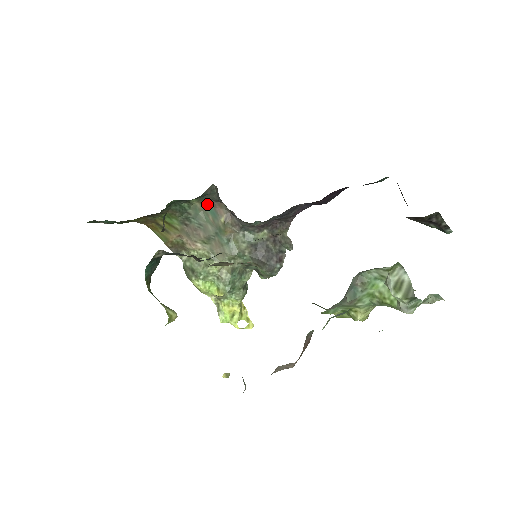
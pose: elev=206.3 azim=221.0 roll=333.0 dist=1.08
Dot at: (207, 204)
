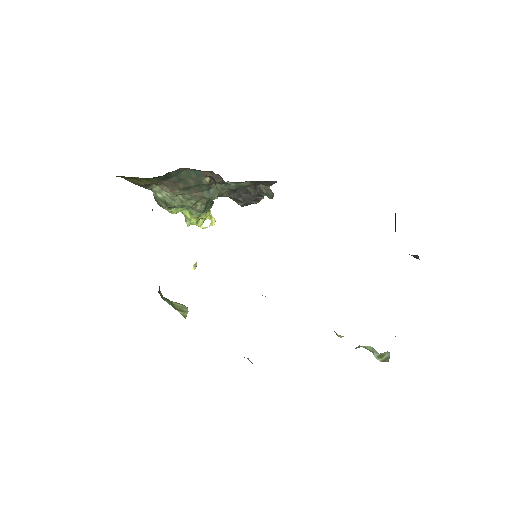
Dot at: (192, 169)
